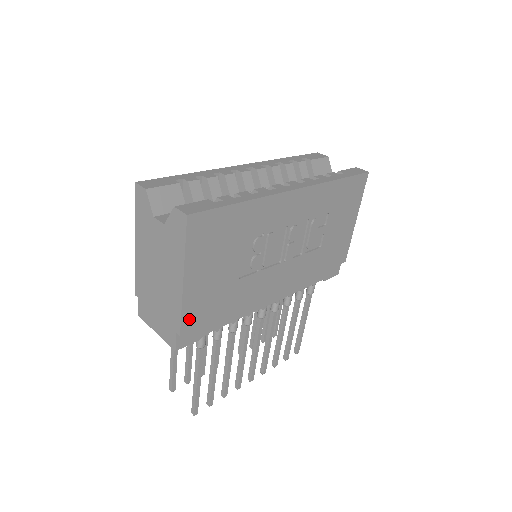
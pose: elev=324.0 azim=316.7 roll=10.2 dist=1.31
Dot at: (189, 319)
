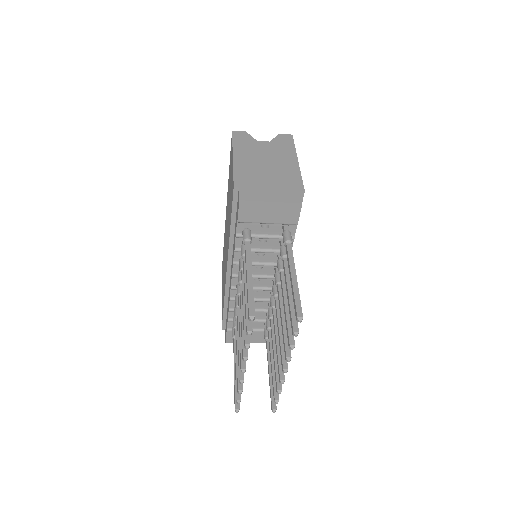
Dot at: occluded
